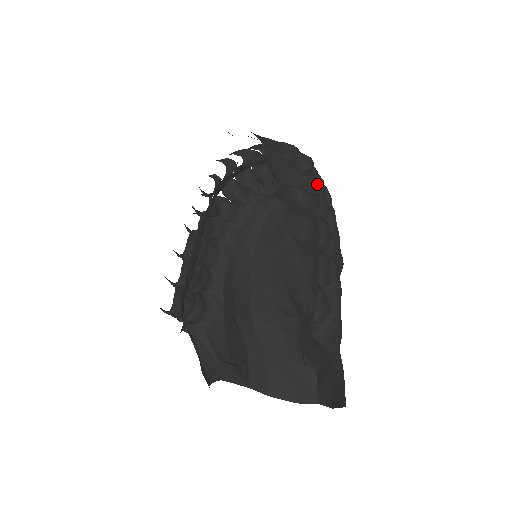
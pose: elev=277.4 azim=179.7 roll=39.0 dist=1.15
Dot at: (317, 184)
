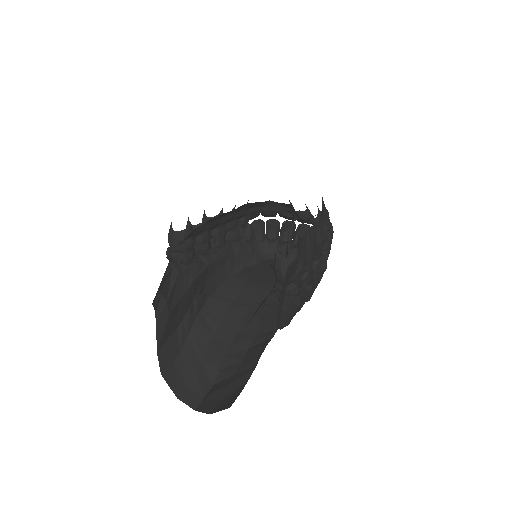
Dot at: (331, 241)
